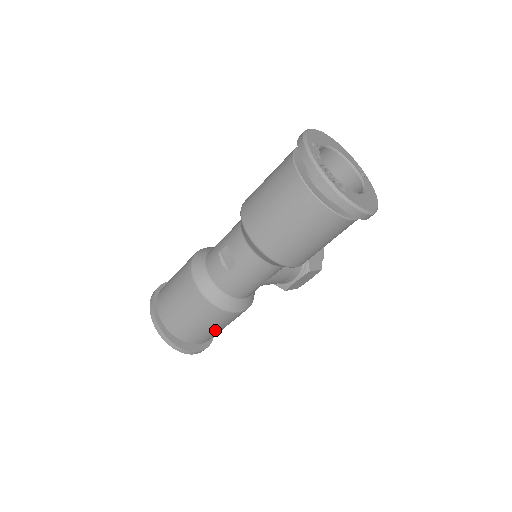
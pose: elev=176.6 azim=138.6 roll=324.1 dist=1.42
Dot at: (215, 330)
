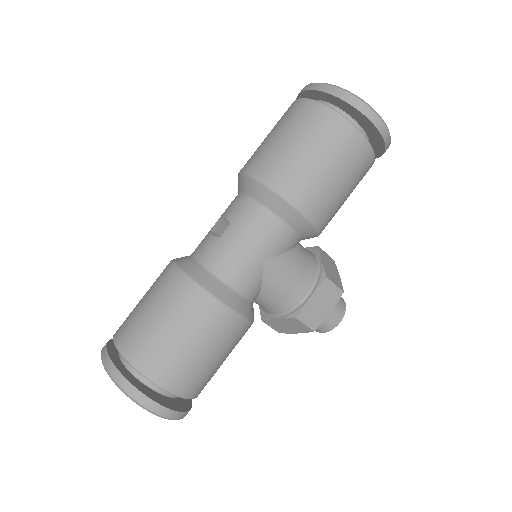
Dot at: (192, 352)
